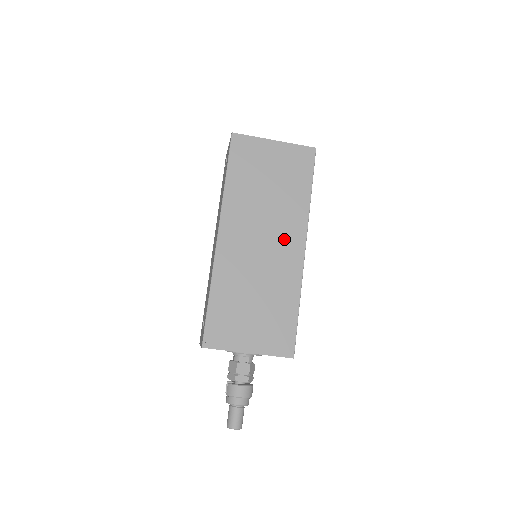
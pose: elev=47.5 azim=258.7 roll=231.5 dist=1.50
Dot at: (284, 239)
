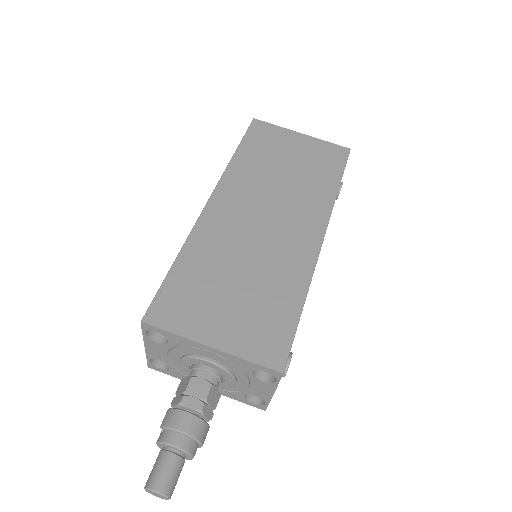
Dot at: (296, 222)
